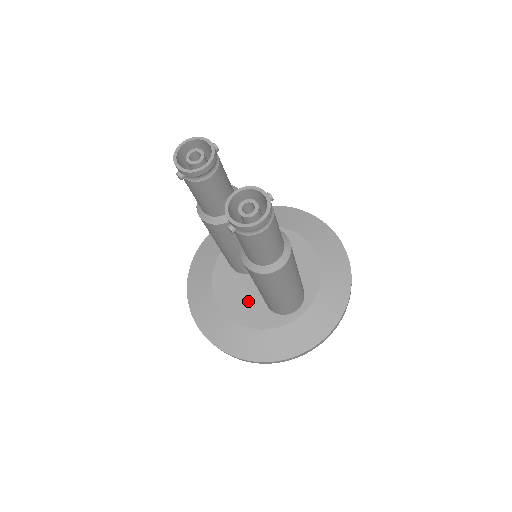
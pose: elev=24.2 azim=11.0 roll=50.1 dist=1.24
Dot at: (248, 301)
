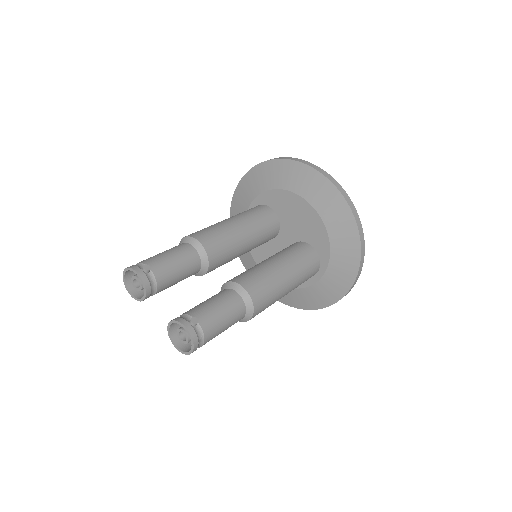
Dot at: occluded
